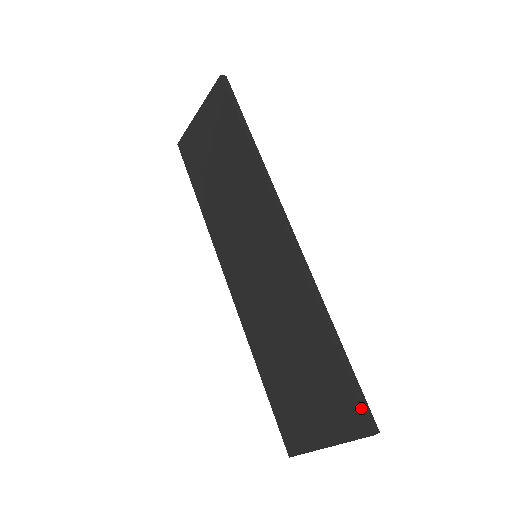
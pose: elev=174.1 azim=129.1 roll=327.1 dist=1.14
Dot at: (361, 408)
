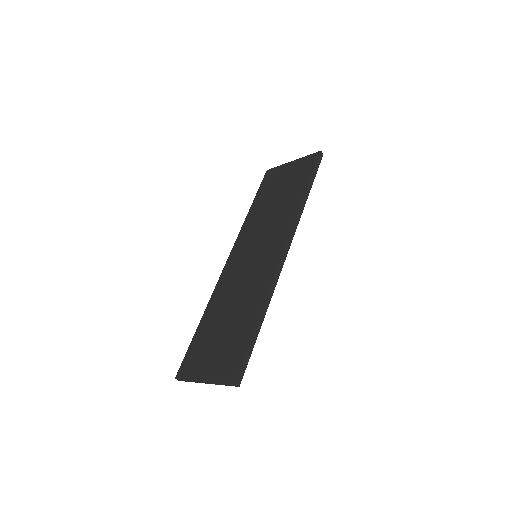
Dot at: (241, 366)
